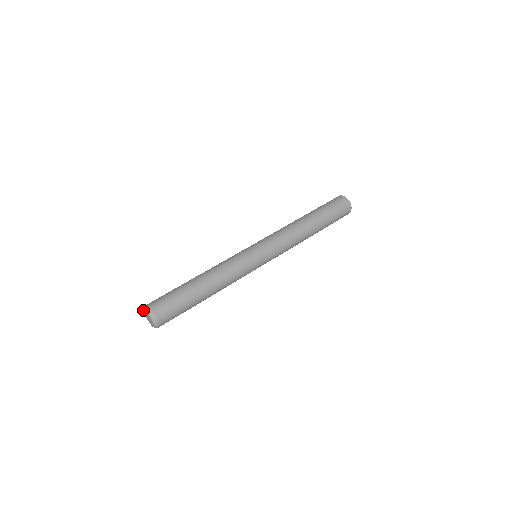
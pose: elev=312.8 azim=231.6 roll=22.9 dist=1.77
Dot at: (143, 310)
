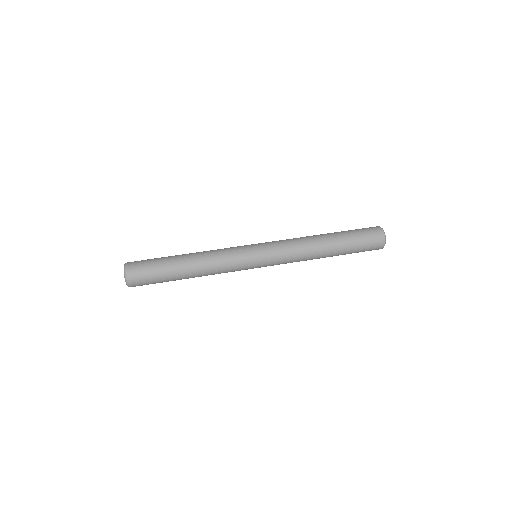
Dot at: occluded
